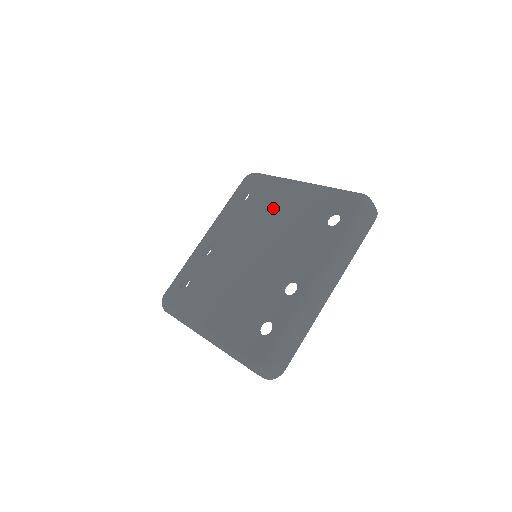
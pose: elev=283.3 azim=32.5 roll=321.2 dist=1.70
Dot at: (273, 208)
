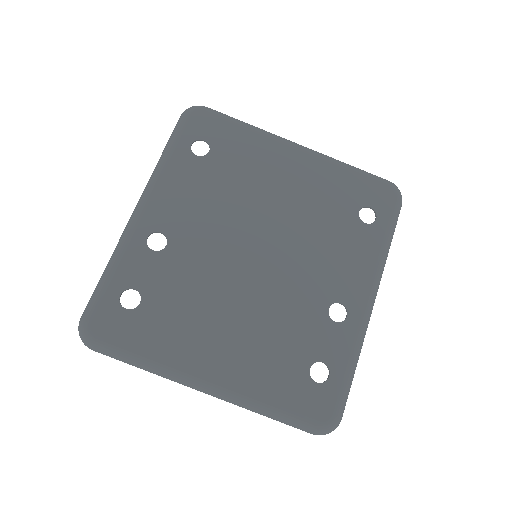
Dot at: (266, 180)
